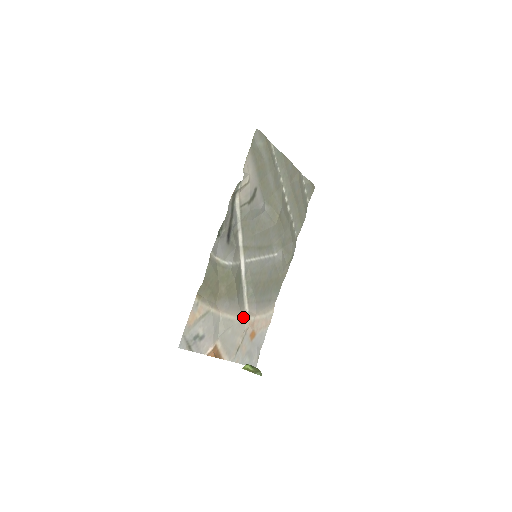
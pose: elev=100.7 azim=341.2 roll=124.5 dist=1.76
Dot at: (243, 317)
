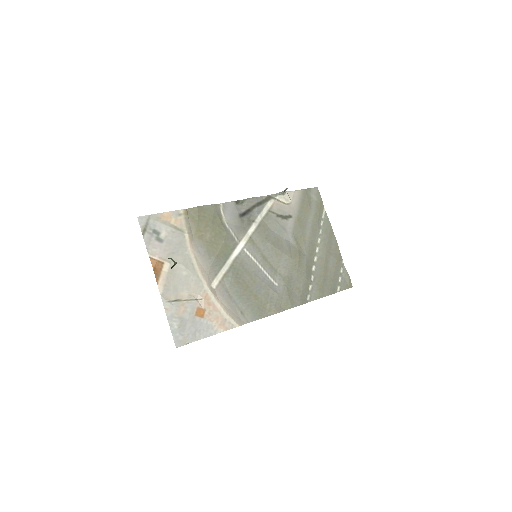
Dot at: (205, 283)
